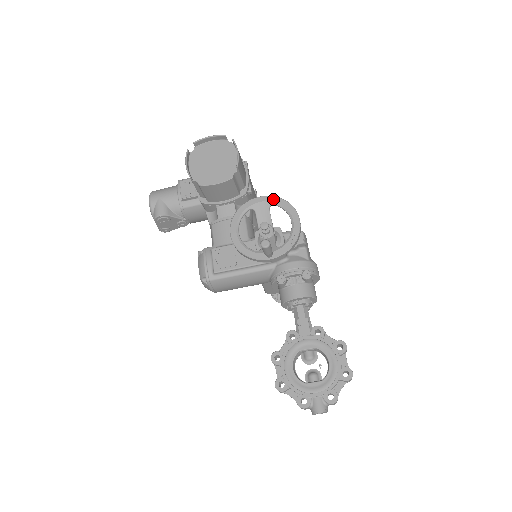
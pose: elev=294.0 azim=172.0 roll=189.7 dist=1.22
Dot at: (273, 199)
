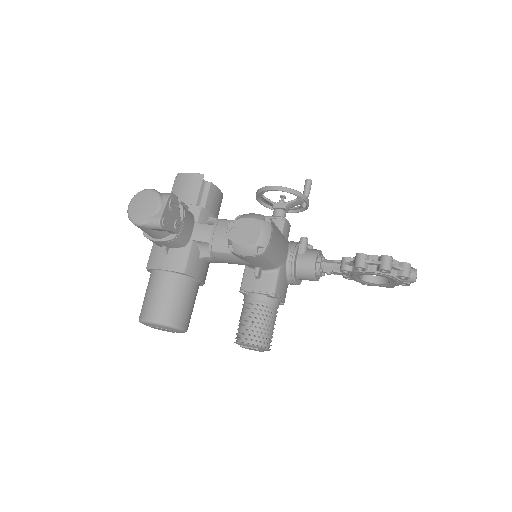
Dot at: occluded
